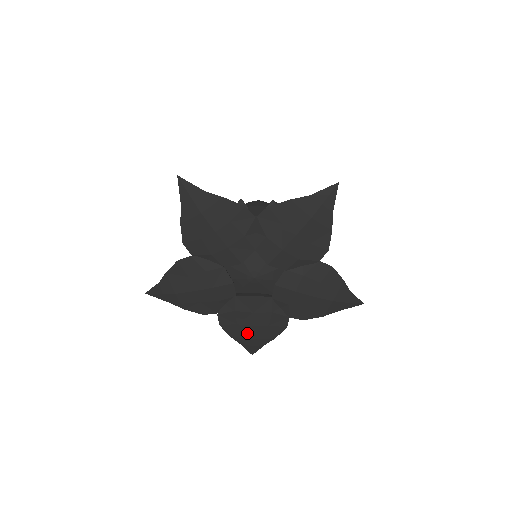
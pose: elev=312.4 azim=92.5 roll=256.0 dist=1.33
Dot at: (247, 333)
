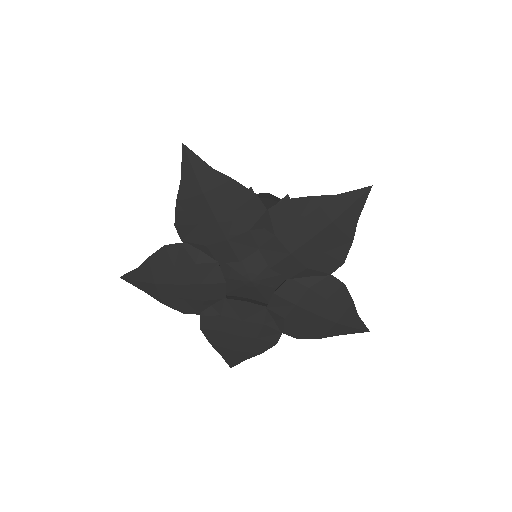
Dot at: (230, 343)
